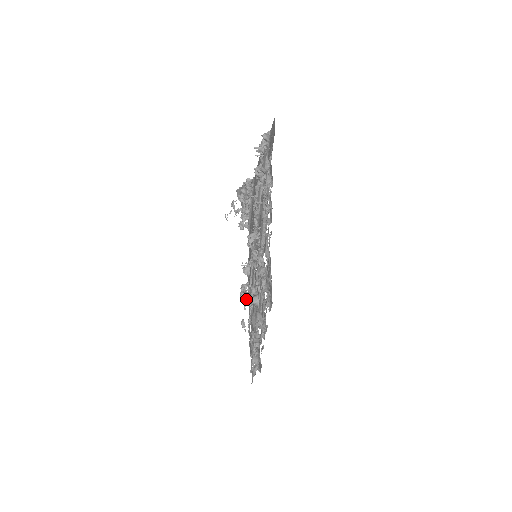
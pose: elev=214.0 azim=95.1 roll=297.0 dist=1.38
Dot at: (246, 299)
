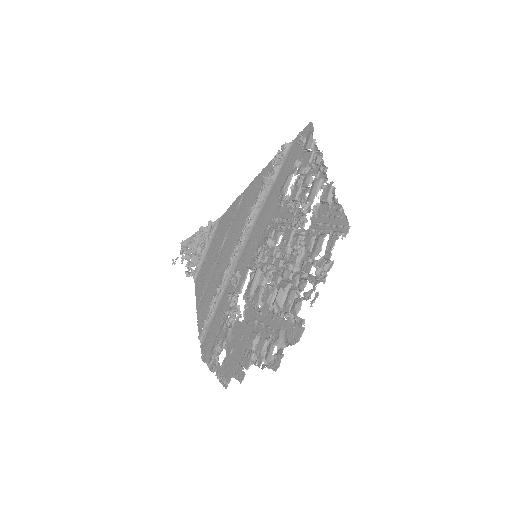
Dot at: (236, 306)
